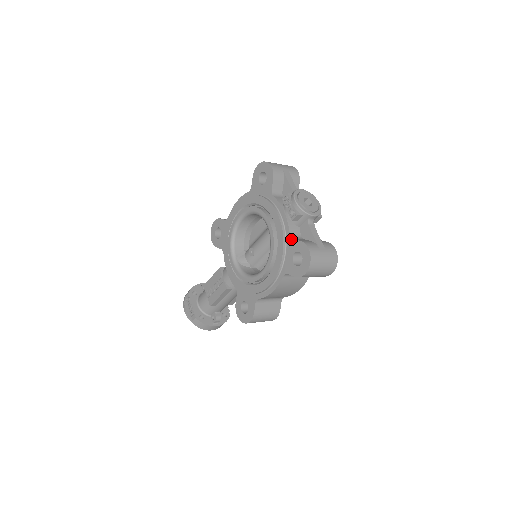
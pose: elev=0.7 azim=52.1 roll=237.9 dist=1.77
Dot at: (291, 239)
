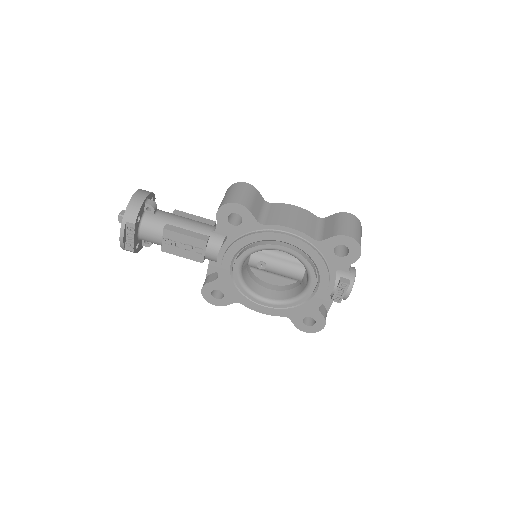
Dot at: (318, 310)
